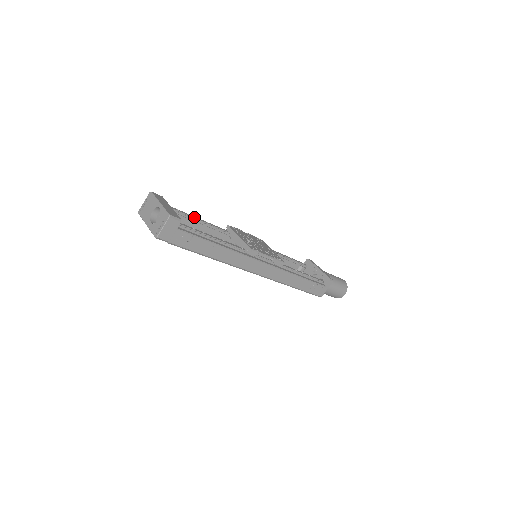
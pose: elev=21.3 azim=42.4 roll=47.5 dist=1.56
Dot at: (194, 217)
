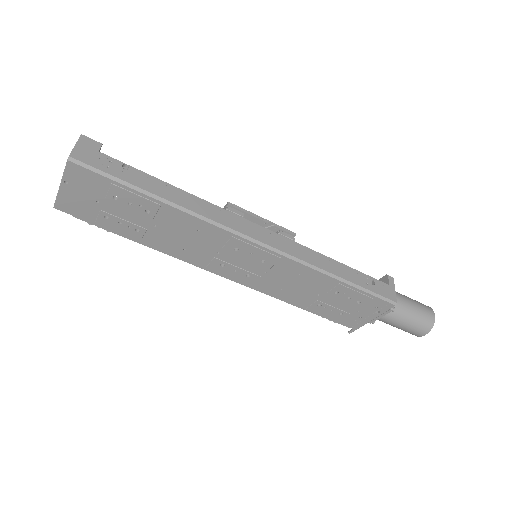
Dot at: occluded
